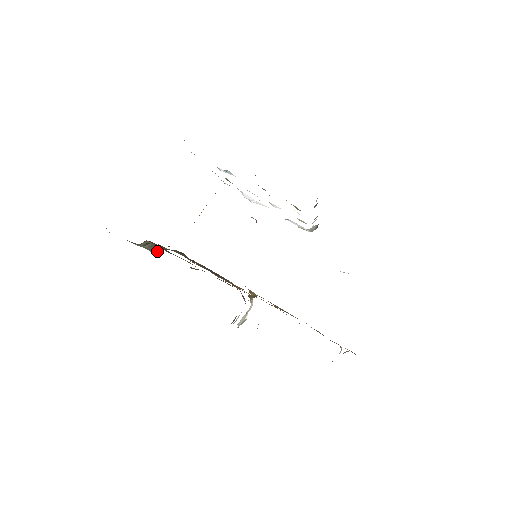
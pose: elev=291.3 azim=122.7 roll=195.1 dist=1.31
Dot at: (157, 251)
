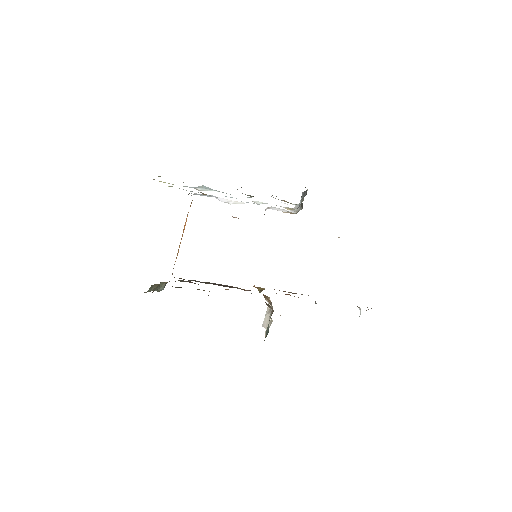
Dot at: (161, 288)
